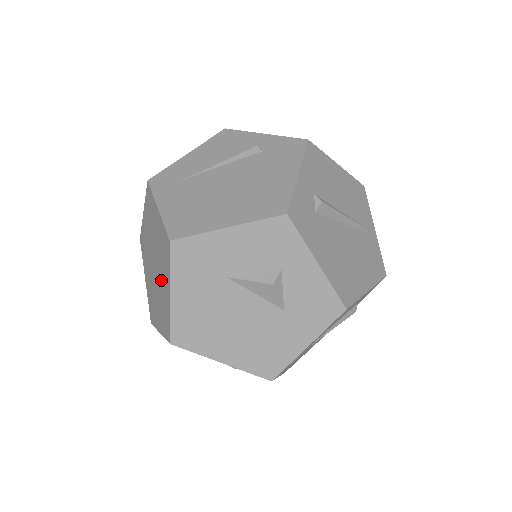
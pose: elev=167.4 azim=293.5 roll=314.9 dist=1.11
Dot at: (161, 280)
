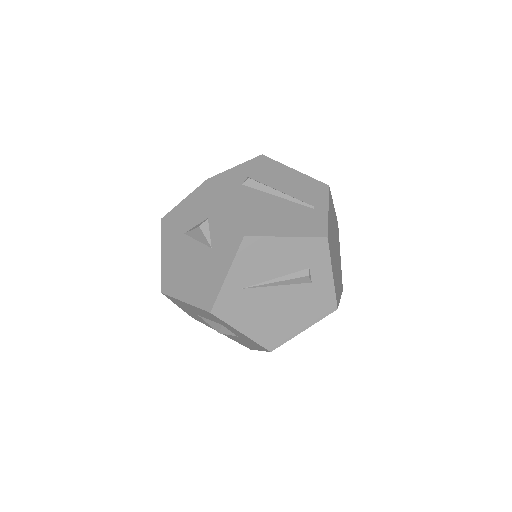
Dot at: occluded
